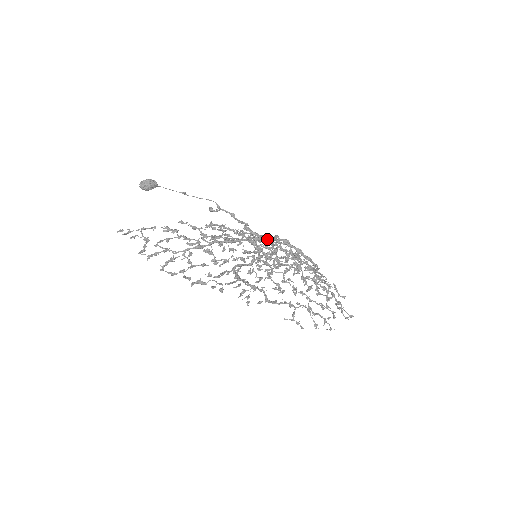
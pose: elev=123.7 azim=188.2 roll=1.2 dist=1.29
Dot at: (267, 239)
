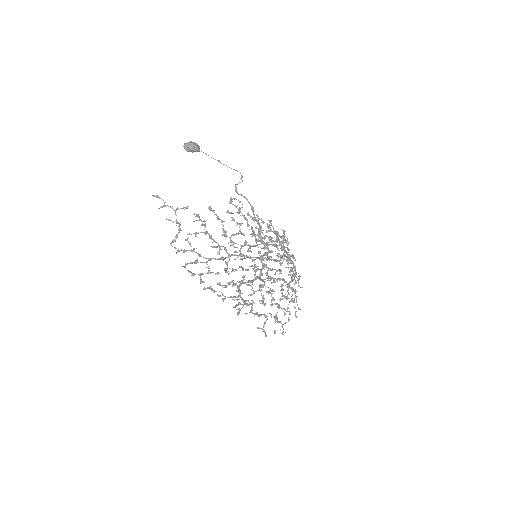
Dot at: occluded
